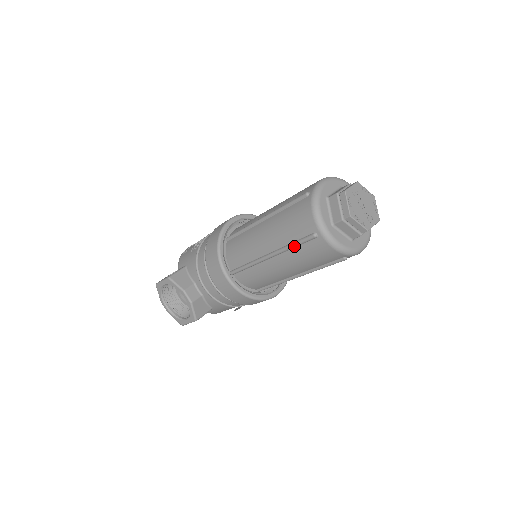
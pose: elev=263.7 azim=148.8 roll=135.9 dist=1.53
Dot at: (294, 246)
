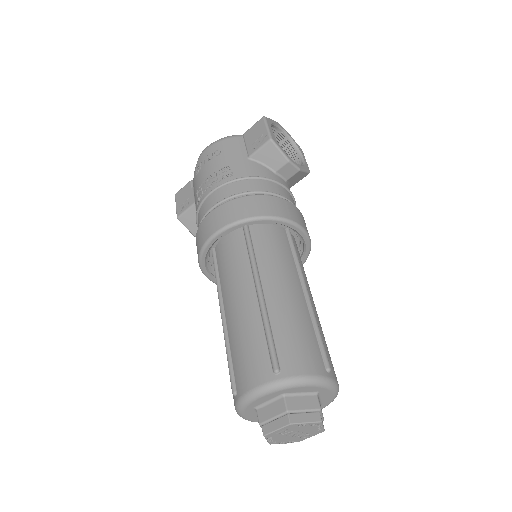
Dot at: occluded
